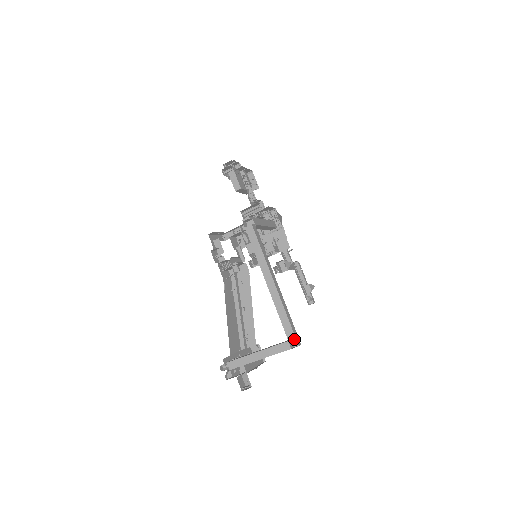
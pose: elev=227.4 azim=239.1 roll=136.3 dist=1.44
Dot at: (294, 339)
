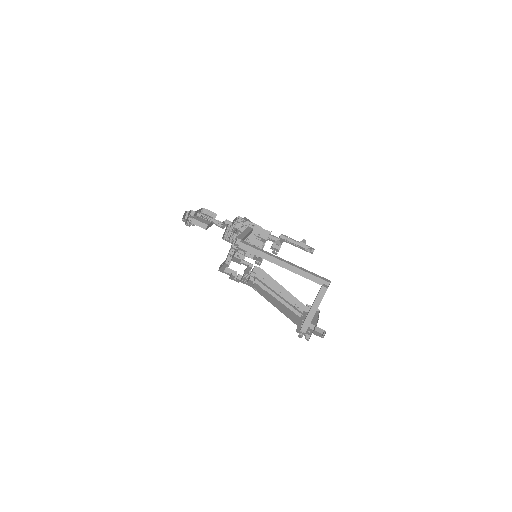
Dot at: (324, 282)
